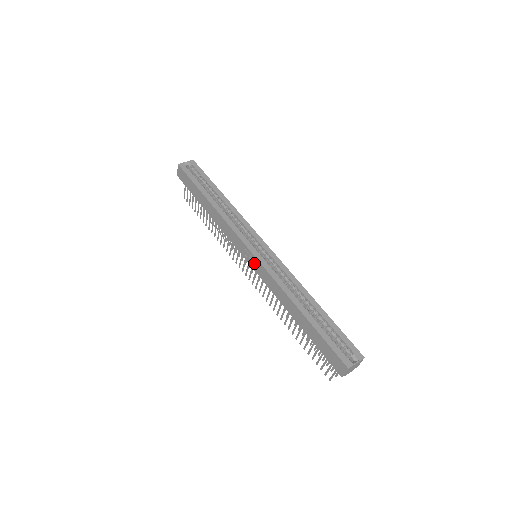
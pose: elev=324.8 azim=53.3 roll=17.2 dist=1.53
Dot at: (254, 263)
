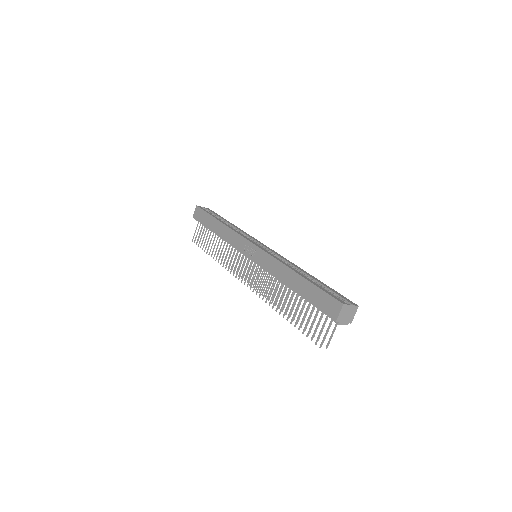
Dot at: (255, 254)
